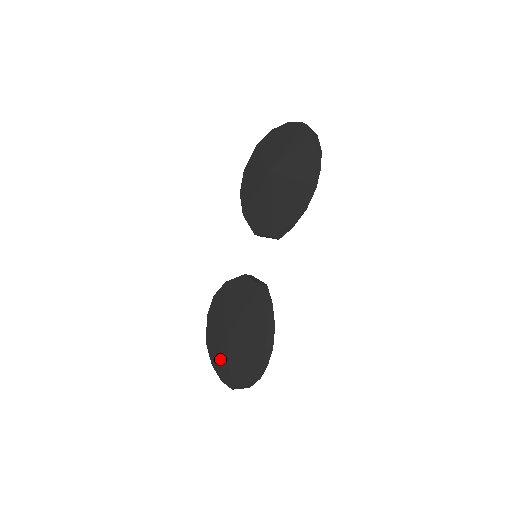
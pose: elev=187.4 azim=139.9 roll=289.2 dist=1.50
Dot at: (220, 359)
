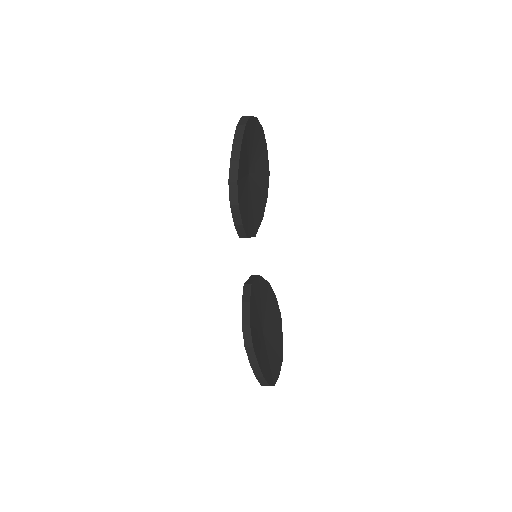
Dot at: occluded
